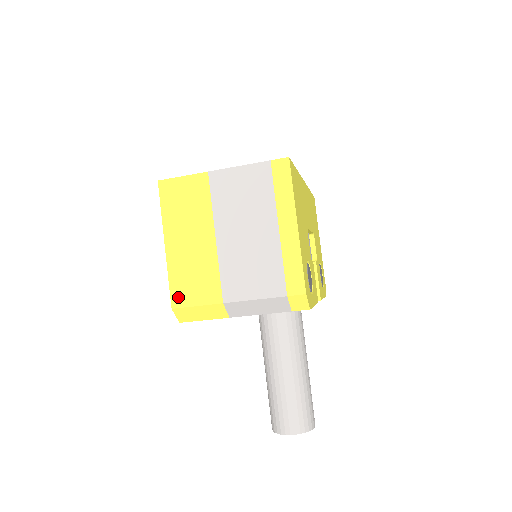
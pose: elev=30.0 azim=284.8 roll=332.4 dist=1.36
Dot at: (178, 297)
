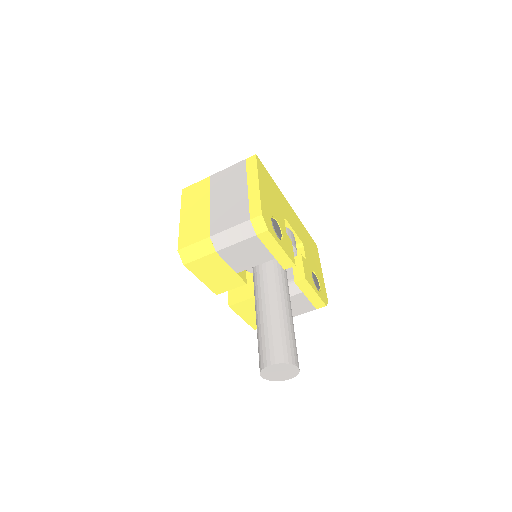
Dot at: (183, 243)
